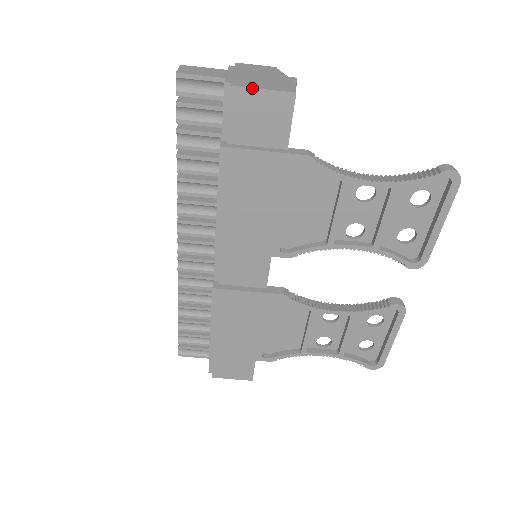
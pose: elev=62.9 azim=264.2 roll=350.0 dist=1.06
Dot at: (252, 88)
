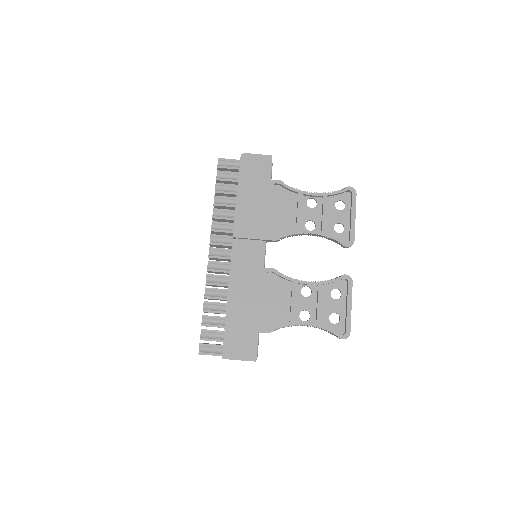
Dot at: (253, 154)
